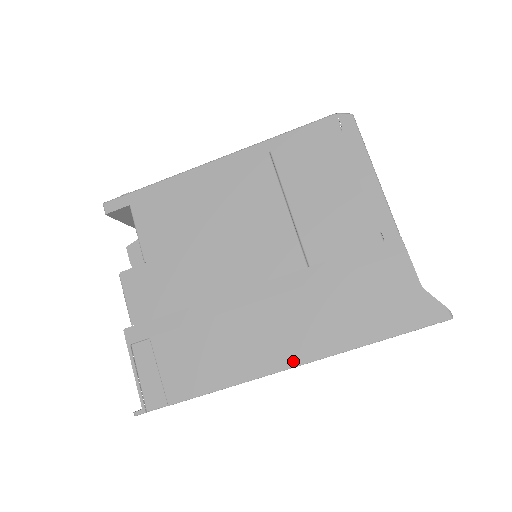
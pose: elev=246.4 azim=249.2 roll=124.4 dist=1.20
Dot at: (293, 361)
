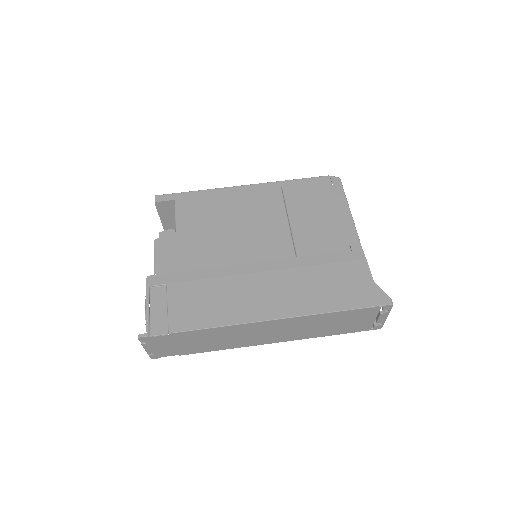
Dot at: (275, 315)
